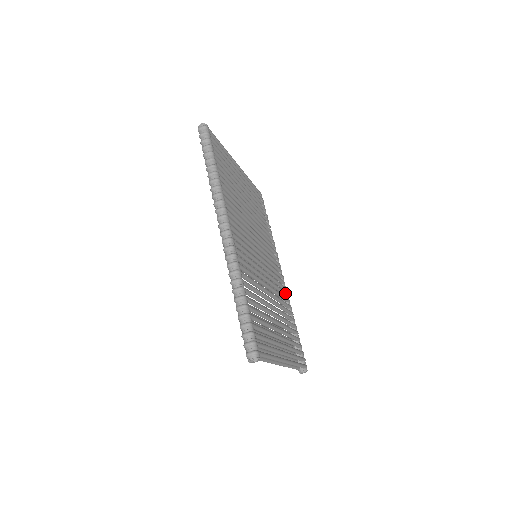
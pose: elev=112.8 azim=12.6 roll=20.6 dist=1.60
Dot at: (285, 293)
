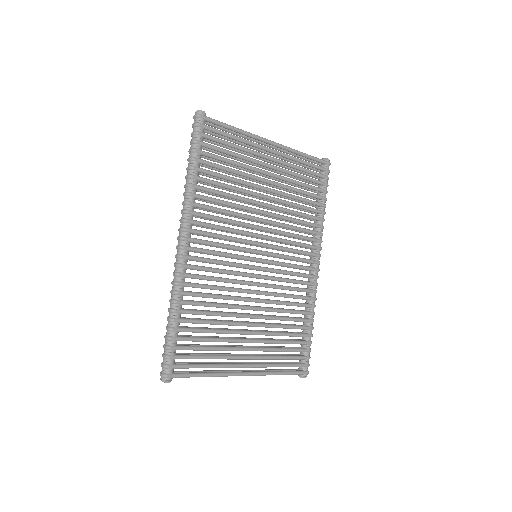
Dot at: (307, 291)
